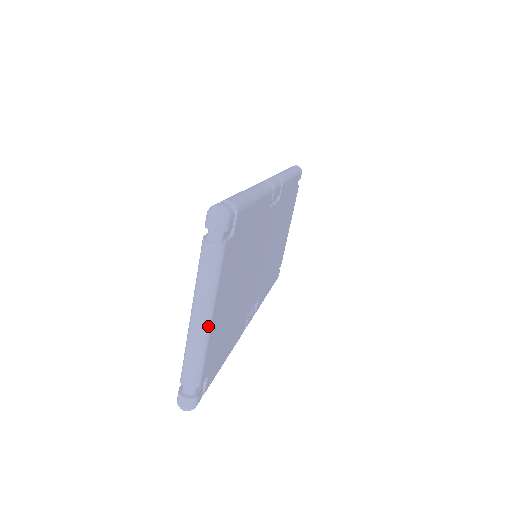
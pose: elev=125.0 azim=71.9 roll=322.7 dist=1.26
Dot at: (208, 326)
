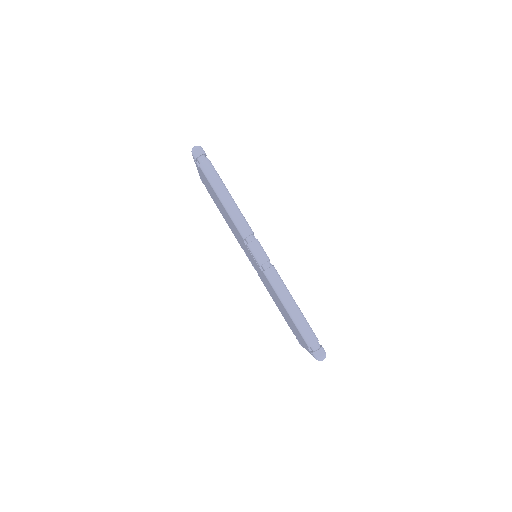
Dot at: occluded
